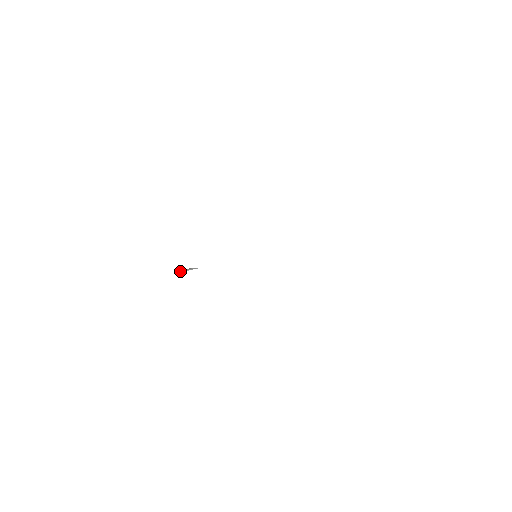
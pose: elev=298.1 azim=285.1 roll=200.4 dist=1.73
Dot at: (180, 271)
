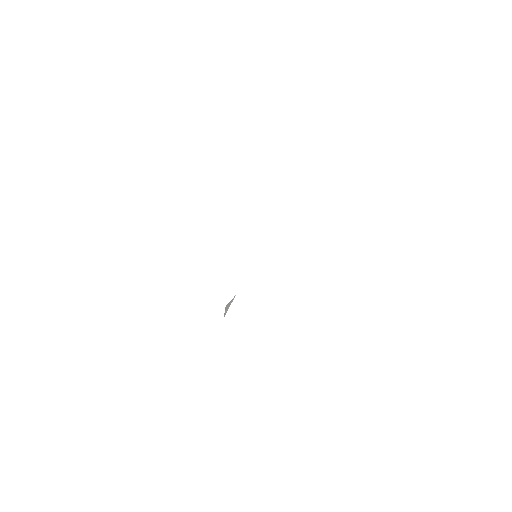
Dot at: (225, 311)
